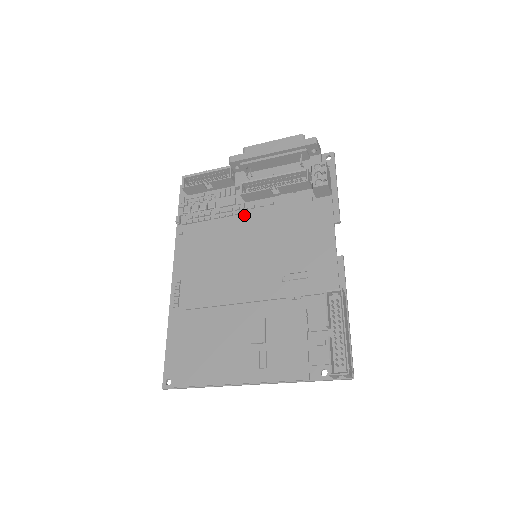
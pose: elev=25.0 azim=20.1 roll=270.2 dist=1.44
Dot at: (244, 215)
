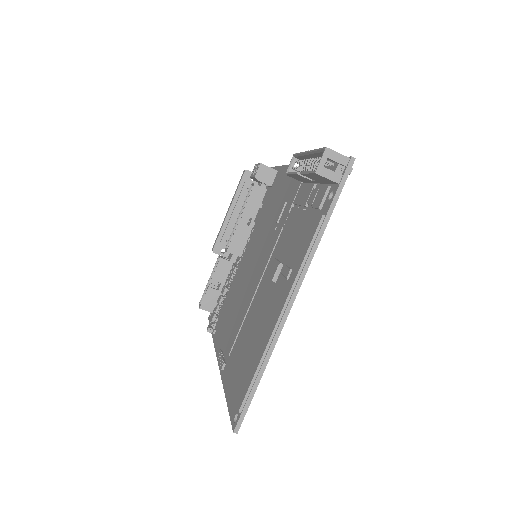
Dot at: (241, 260)
